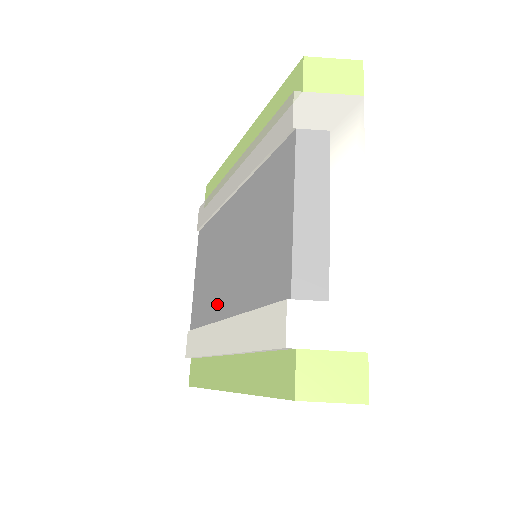
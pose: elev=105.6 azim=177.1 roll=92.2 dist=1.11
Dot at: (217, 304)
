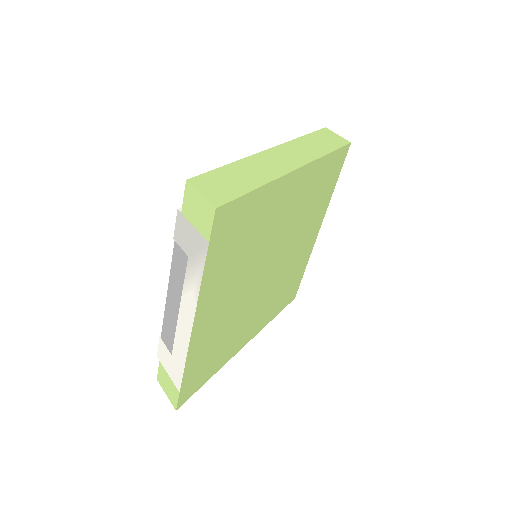
Dot at: occluded
